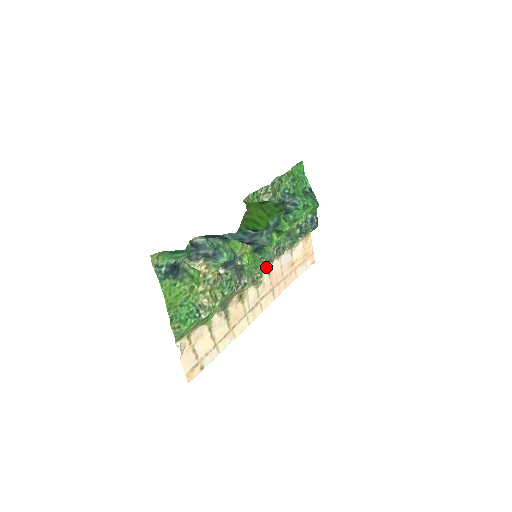
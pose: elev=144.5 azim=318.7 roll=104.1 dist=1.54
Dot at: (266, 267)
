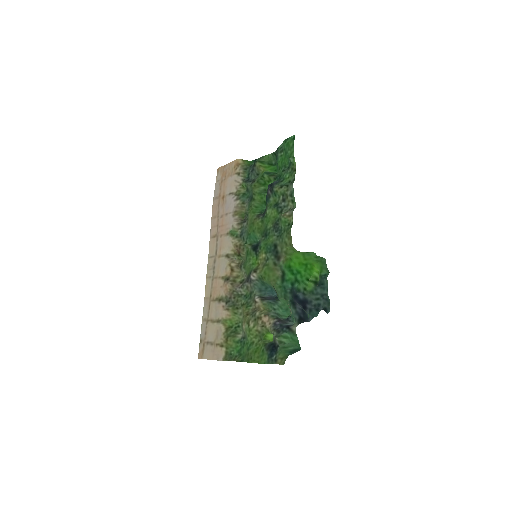
Dot at: (238, 240)
